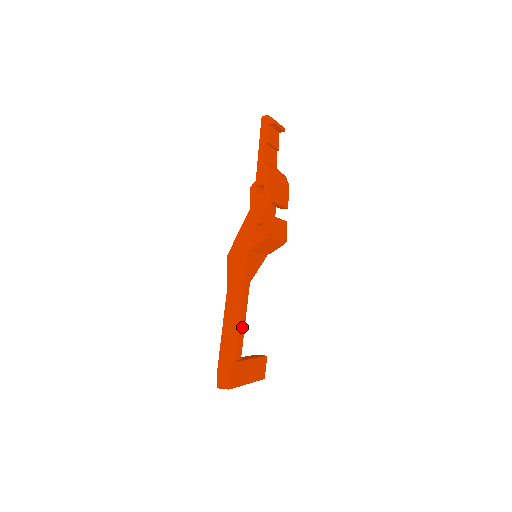
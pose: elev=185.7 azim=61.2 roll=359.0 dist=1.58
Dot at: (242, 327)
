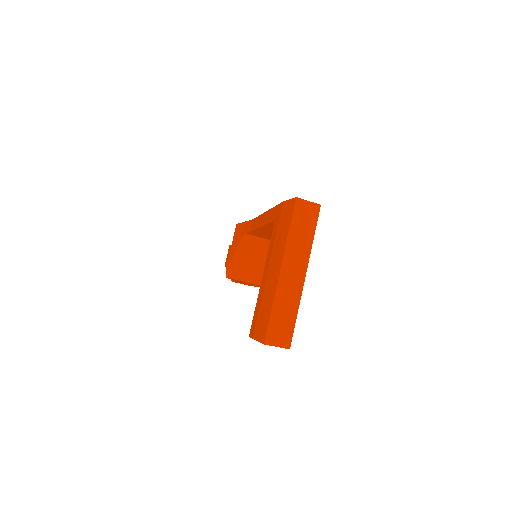
Dot at: occluded
